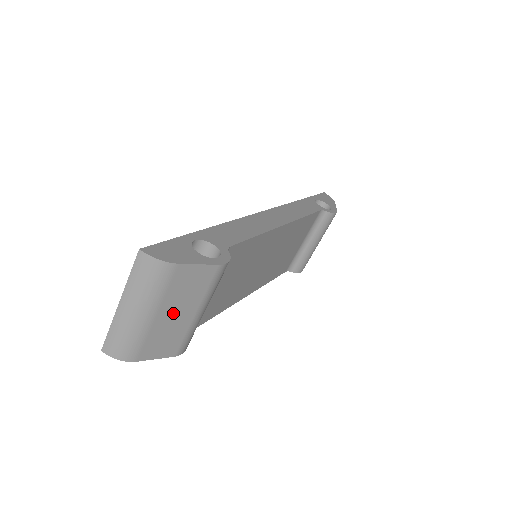
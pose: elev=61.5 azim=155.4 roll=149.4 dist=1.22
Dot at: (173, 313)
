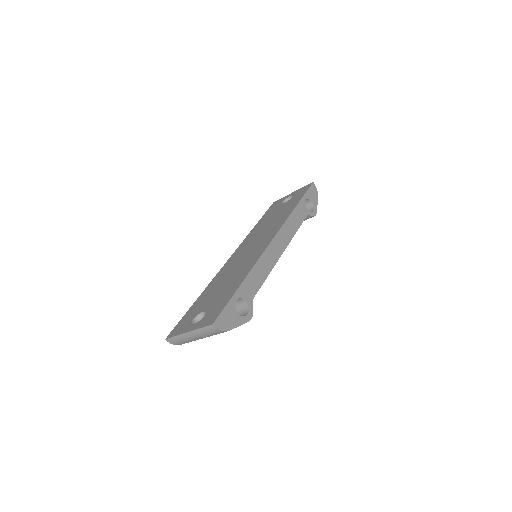
Dot at: occluded
